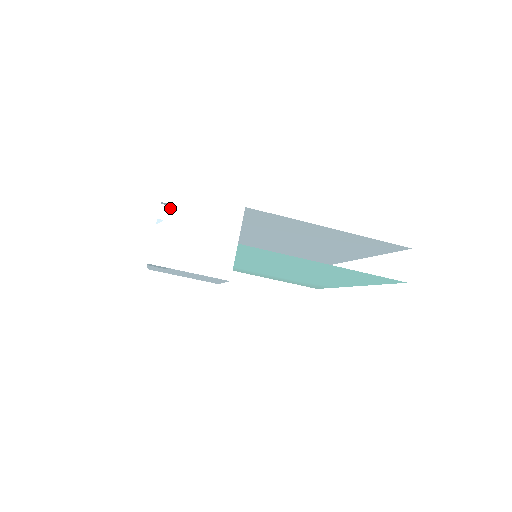
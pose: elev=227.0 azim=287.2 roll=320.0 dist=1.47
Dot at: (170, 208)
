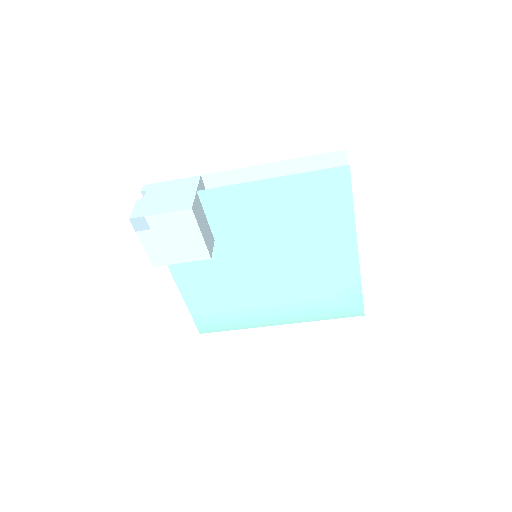
Dot at: (147, 192)
